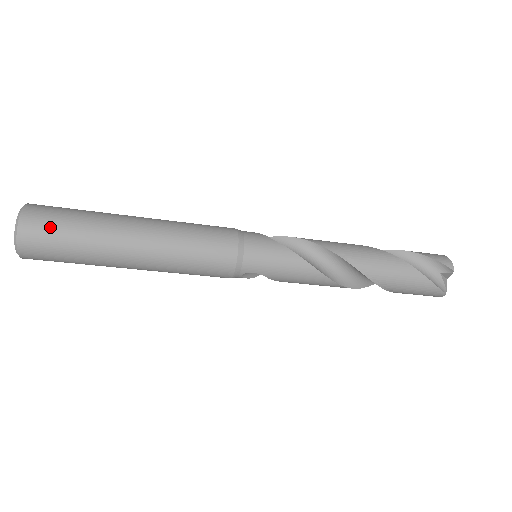
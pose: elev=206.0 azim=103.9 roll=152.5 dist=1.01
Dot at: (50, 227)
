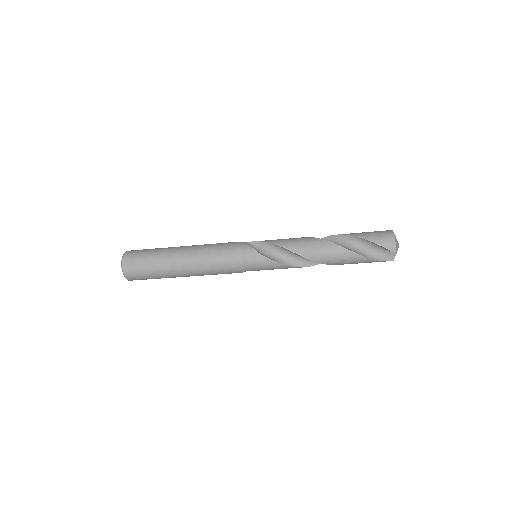
Dot at: (139, 273)
